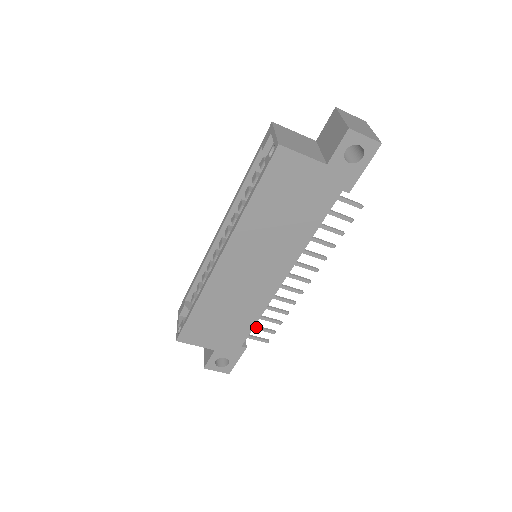
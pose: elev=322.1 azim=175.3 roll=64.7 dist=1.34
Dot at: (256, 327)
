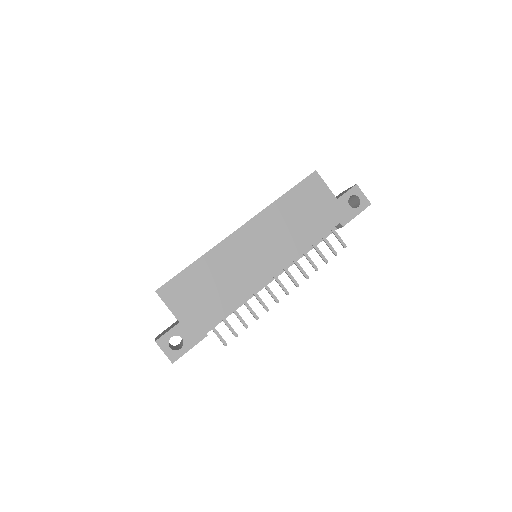
Dot at: (225, 320)
